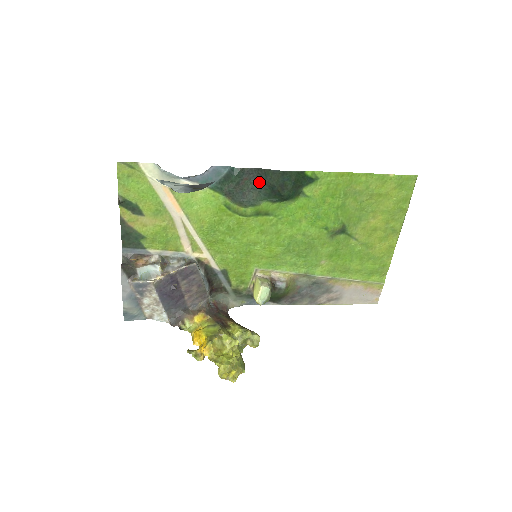
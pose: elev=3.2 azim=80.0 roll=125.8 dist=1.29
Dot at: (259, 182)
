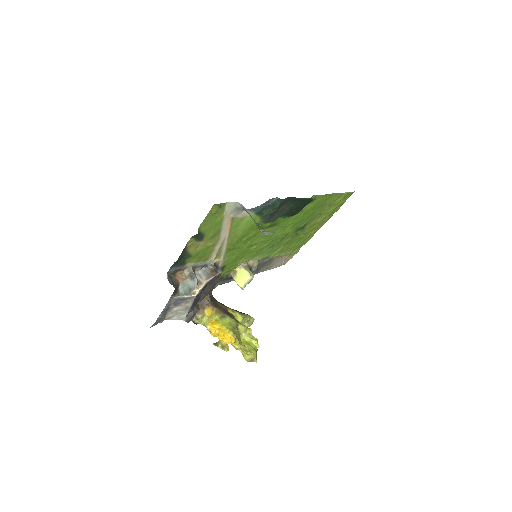
Dot at: (286, 206)
